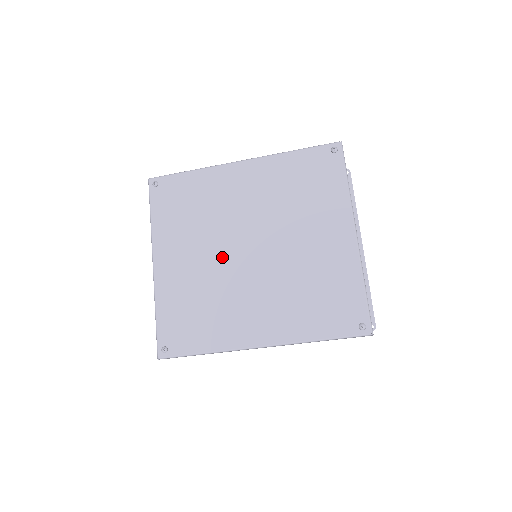
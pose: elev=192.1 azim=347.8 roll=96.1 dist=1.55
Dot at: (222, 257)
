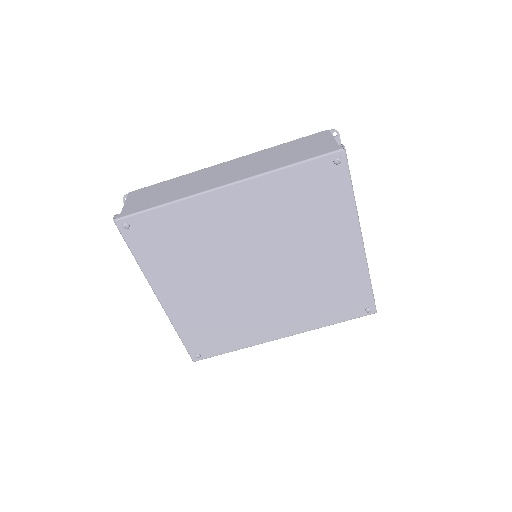
Dot at: (231, 283)
